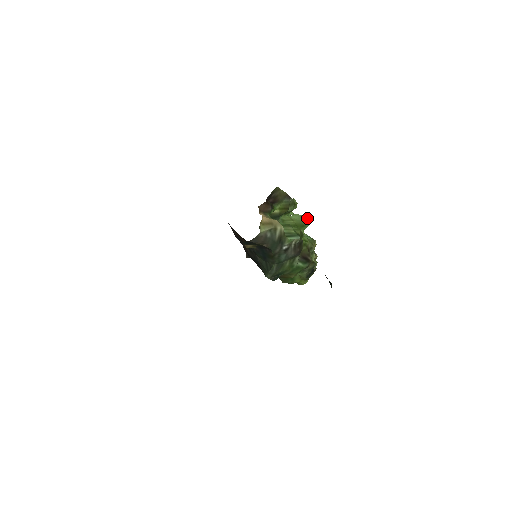
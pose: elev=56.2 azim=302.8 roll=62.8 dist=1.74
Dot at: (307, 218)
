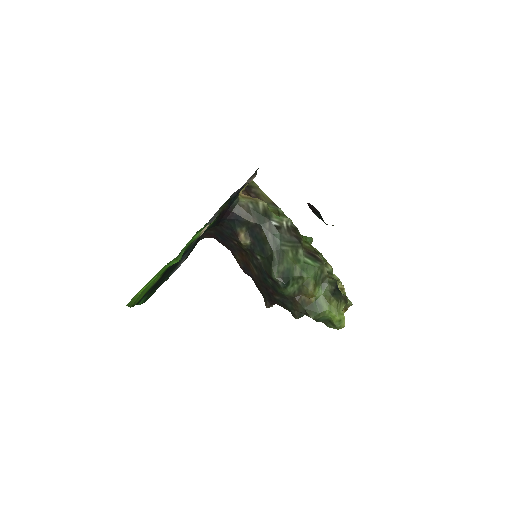
Dot at: occluded
